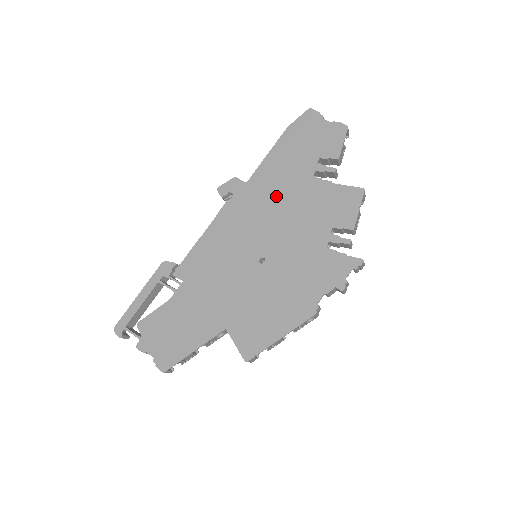
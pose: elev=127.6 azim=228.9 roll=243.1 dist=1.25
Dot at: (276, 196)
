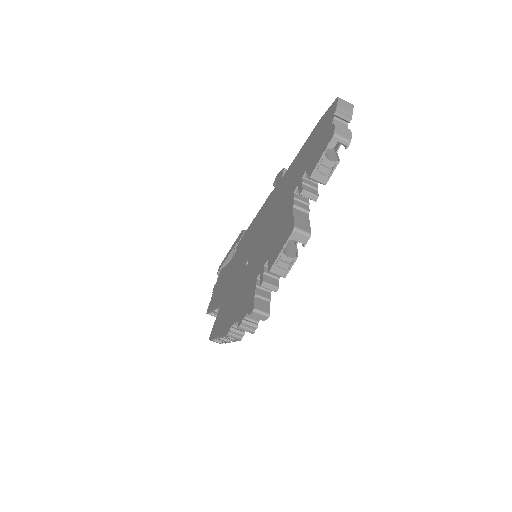
Dot at: (278, 202)
